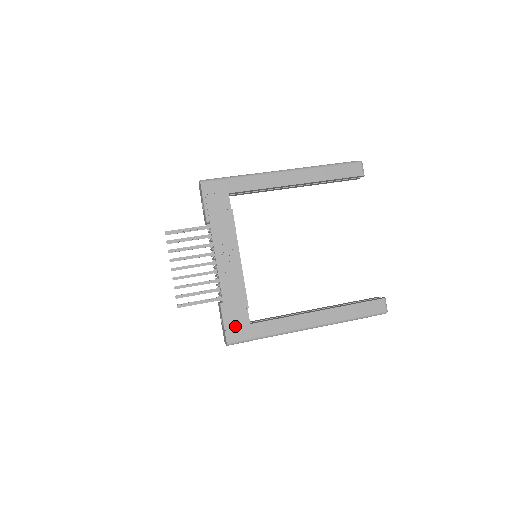
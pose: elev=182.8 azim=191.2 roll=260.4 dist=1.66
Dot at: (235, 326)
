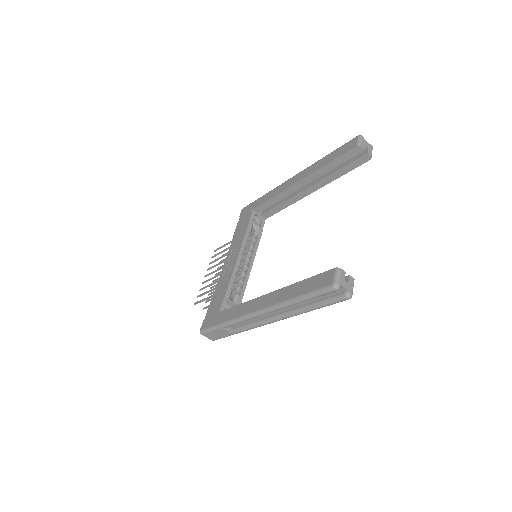
Dot at: (211, 315)
